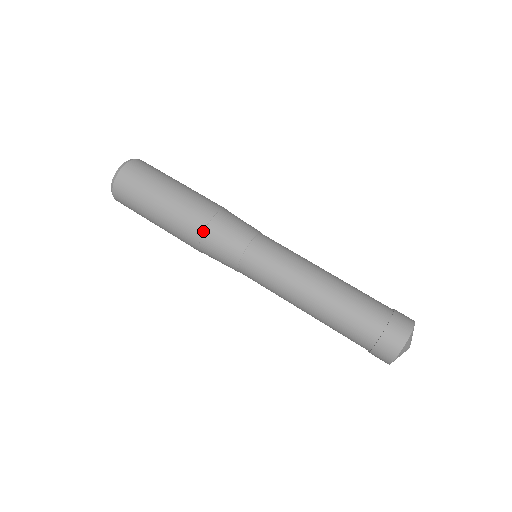
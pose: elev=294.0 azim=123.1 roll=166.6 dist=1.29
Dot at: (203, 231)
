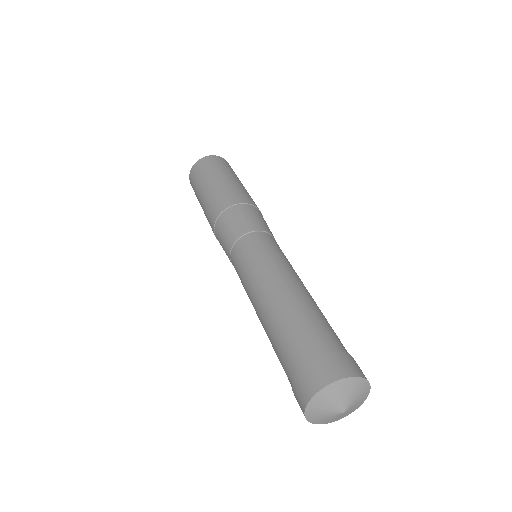
Dot at: (230, 206)
